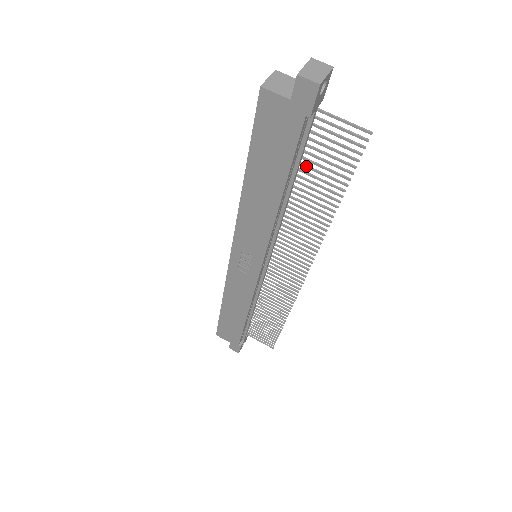
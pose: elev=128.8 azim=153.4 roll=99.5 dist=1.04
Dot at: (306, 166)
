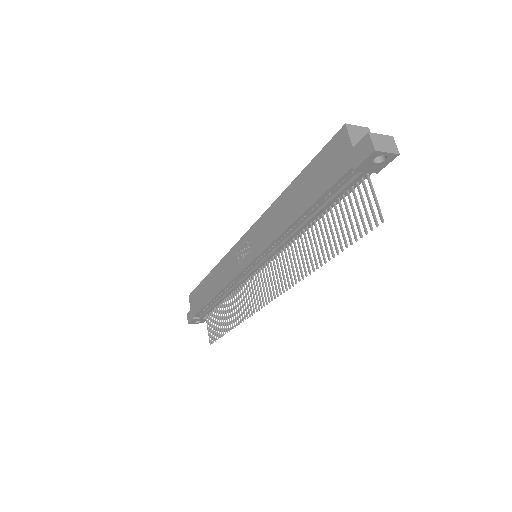
Dot at: (332, 213)
